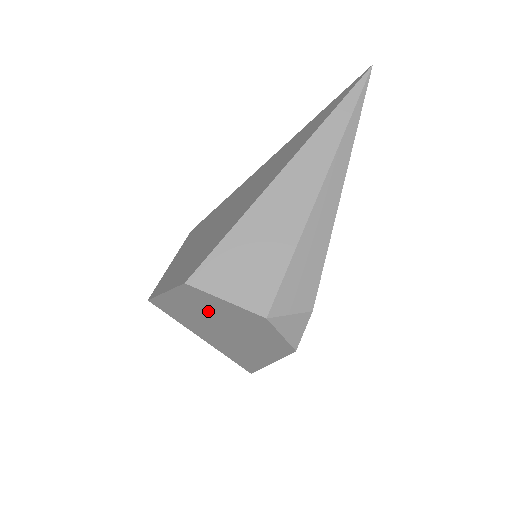
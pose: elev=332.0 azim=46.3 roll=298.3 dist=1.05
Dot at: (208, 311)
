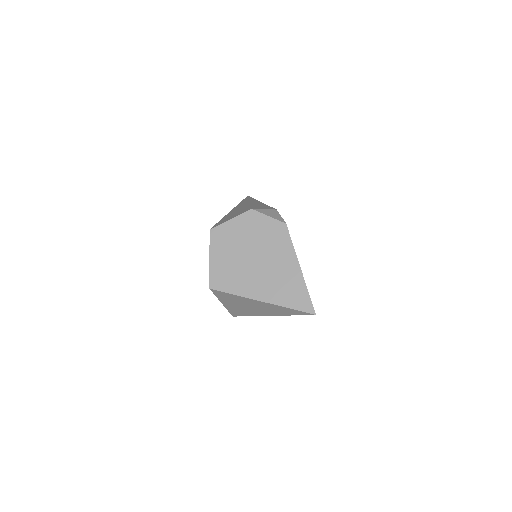
Dot at: (234, 246)
